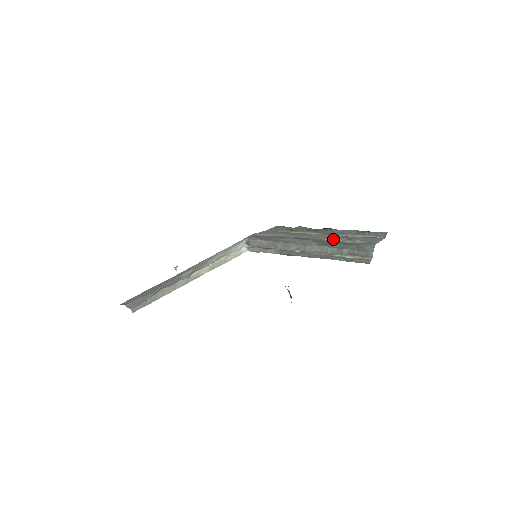
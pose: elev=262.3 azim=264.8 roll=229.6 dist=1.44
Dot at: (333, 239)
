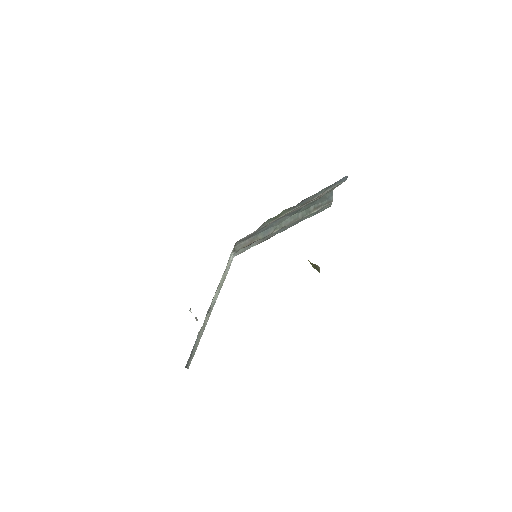
Dot at: (304, 205)
